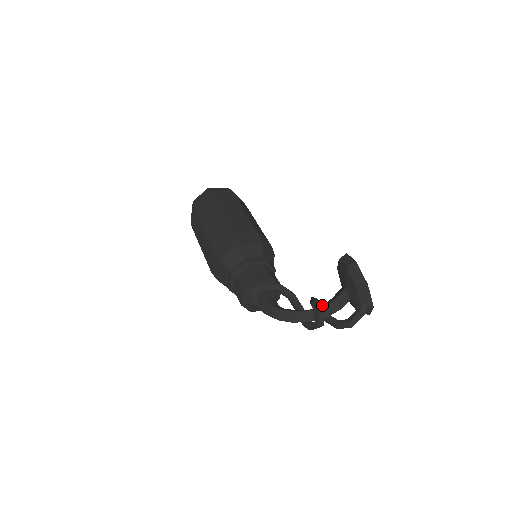
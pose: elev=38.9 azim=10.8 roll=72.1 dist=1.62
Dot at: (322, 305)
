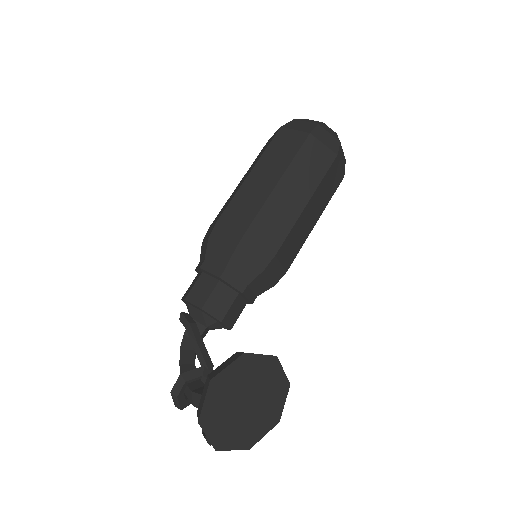
Dot at: (203, 386)
